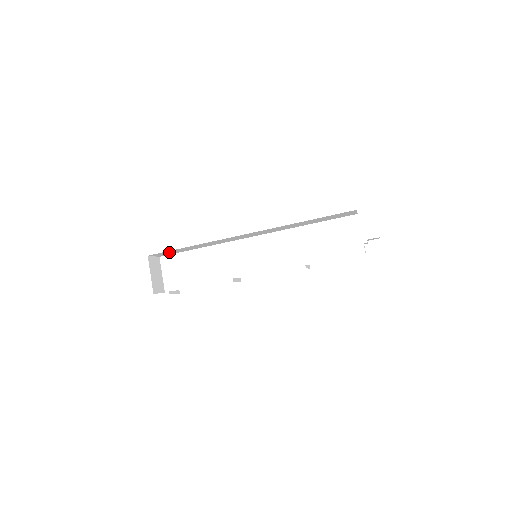
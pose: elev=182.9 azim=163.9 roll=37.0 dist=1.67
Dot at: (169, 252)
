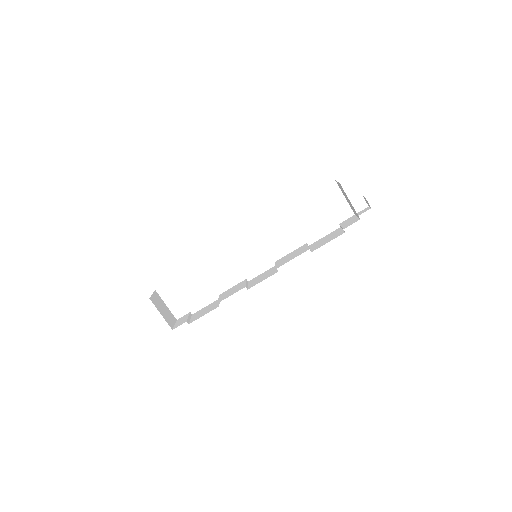
Dot at: occluded
